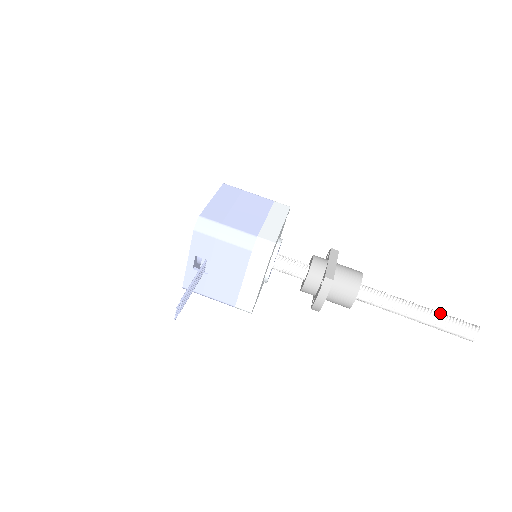
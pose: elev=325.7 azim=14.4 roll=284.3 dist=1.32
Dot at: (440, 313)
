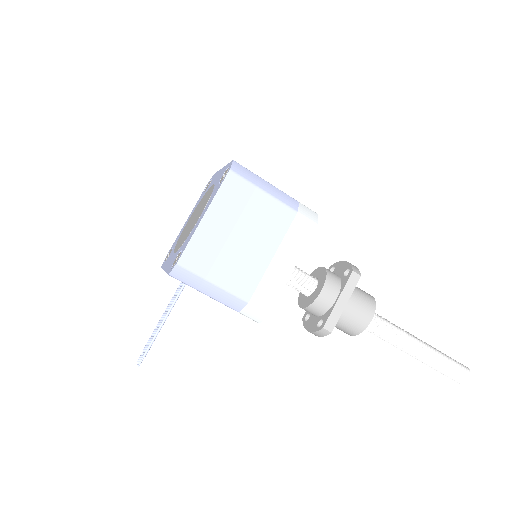
Dot at: (439, 357)
